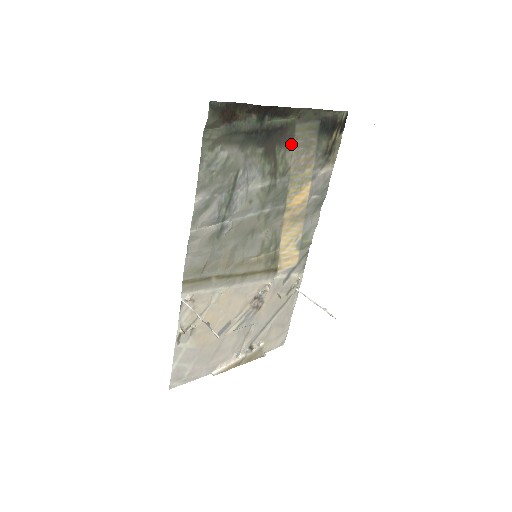
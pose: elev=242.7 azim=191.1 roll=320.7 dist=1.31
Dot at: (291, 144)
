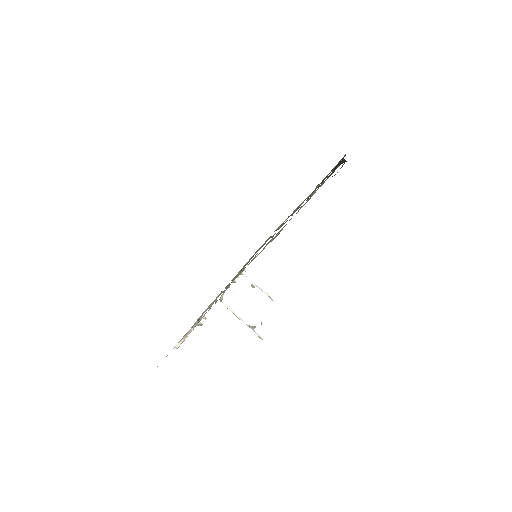
Dot at: occluded
